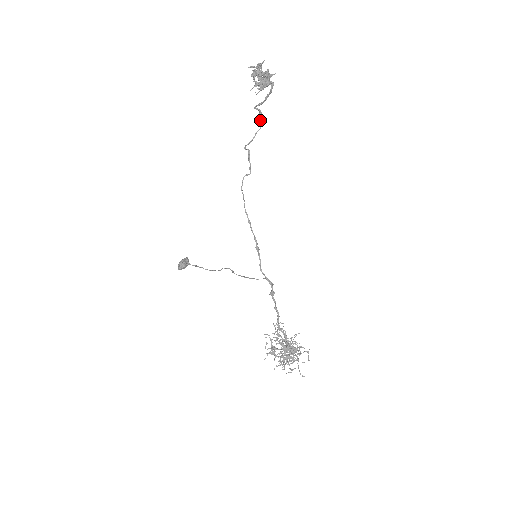
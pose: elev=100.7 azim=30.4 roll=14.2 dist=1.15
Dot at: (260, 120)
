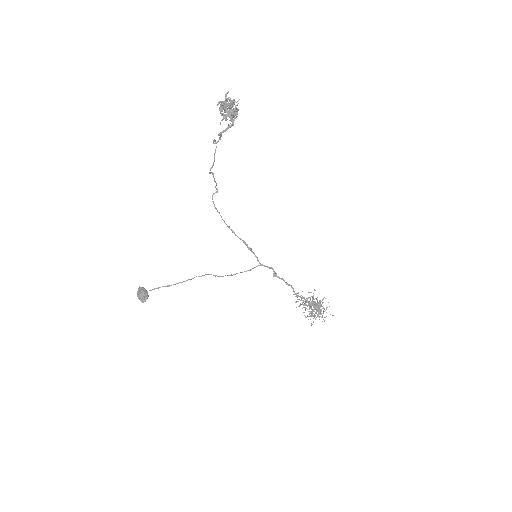
Dot at: (214, 141)
